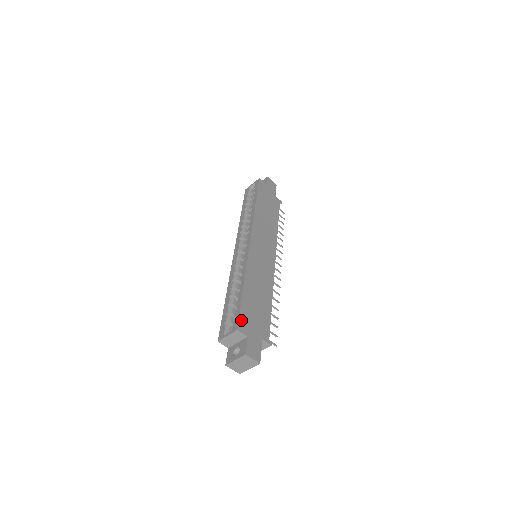
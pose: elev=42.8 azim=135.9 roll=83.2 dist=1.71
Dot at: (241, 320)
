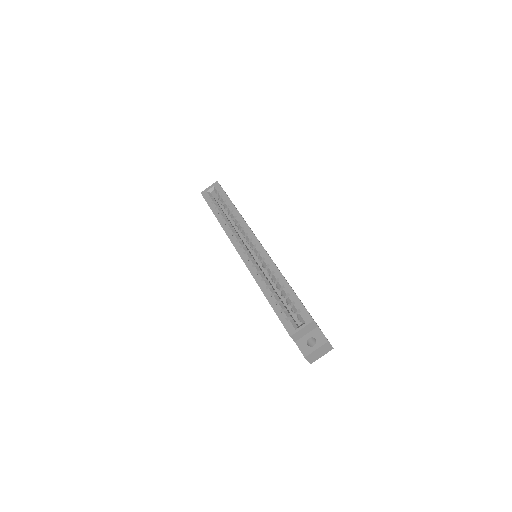
Dot at: (308, 312)
